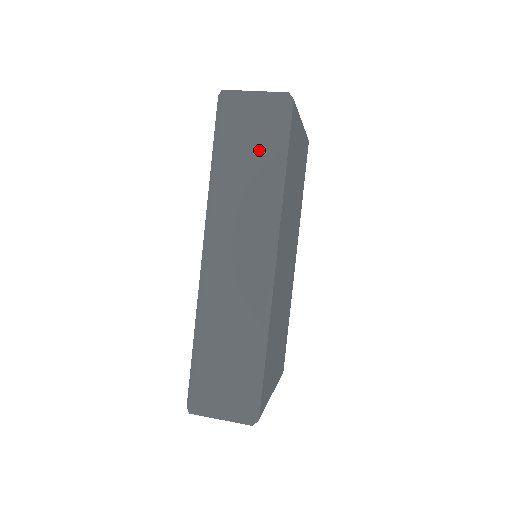
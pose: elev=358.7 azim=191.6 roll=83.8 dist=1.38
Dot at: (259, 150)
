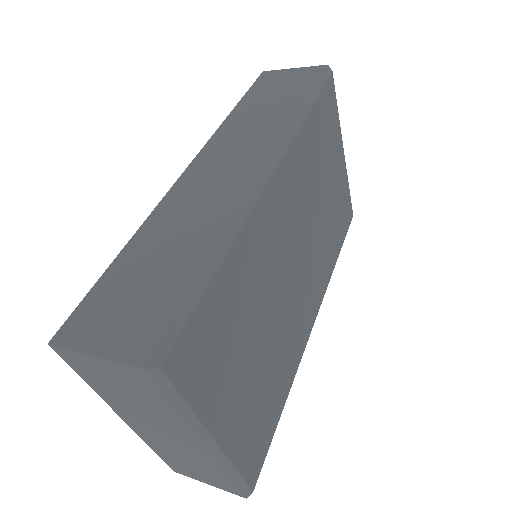
Dot at: (285, 96)
